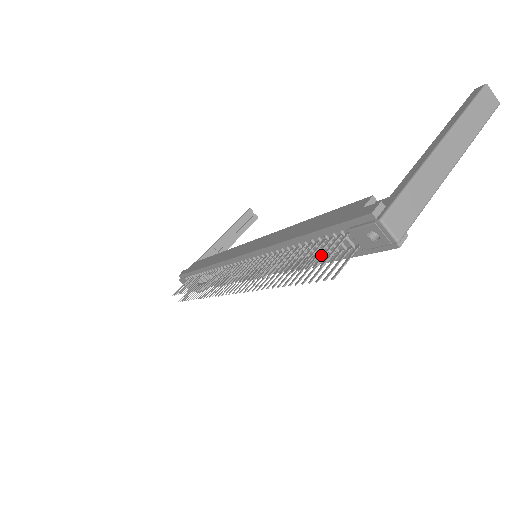
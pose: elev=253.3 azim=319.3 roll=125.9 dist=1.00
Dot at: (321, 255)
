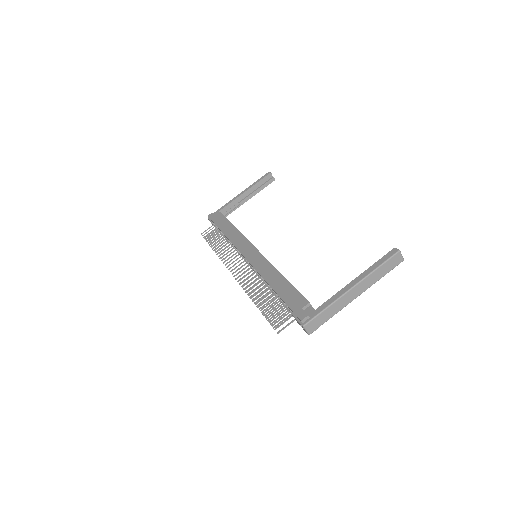
Dot at: occluded
